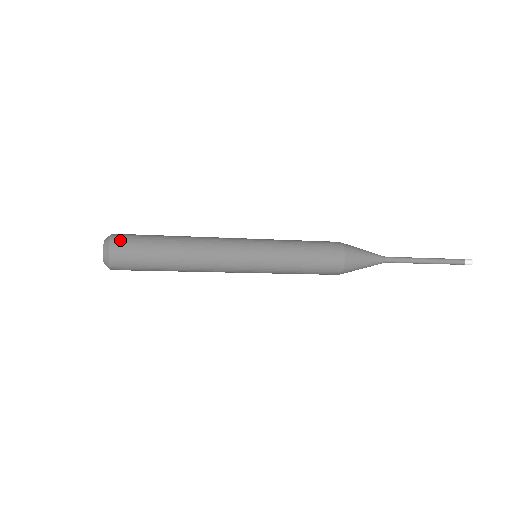
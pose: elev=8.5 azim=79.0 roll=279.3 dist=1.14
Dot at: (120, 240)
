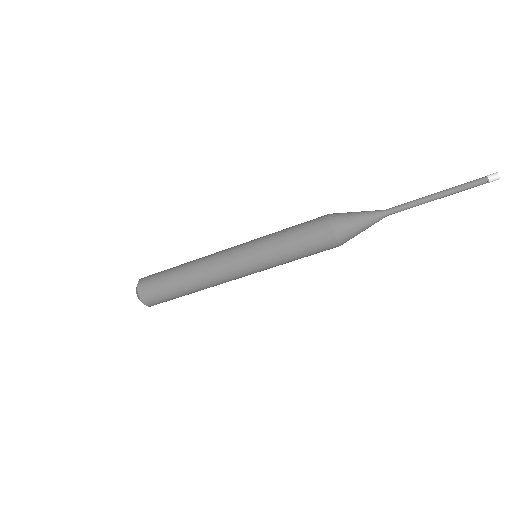
Dot at: (148, 276)
